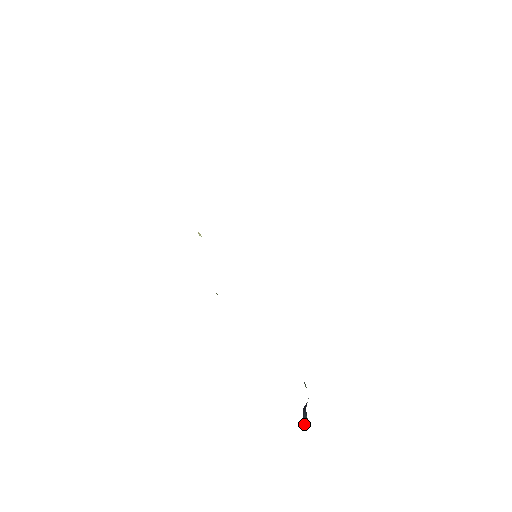
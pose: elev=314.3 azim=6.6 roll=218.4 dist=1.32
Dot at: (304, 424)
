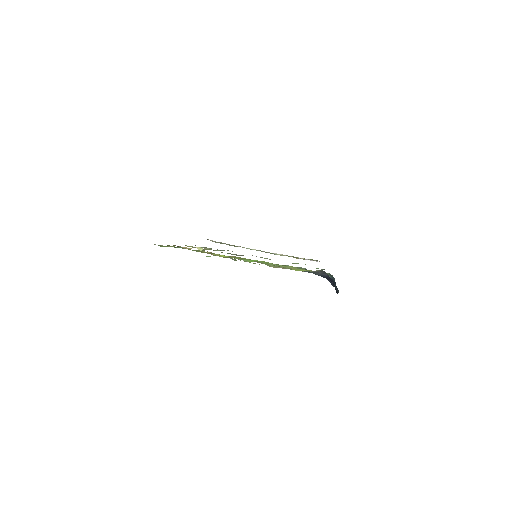
Dot at: (338, 292)
